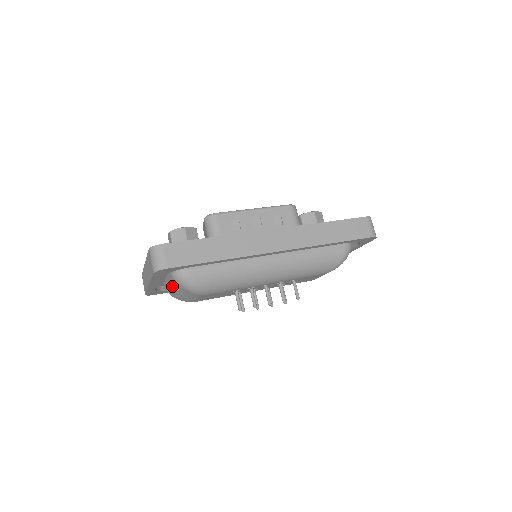
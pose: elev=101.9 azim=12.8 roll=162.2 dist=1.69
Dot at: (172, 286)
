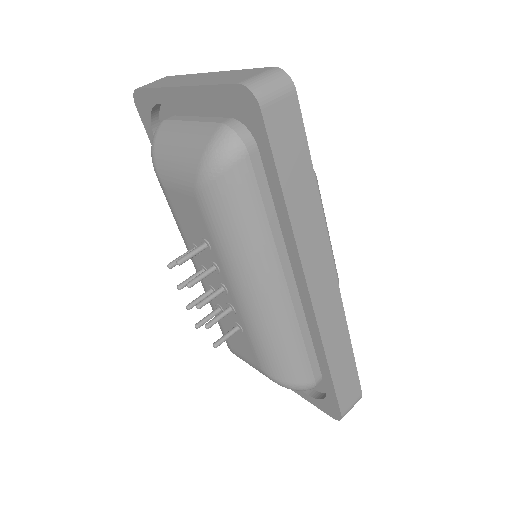
Dot at: (190, 130)
